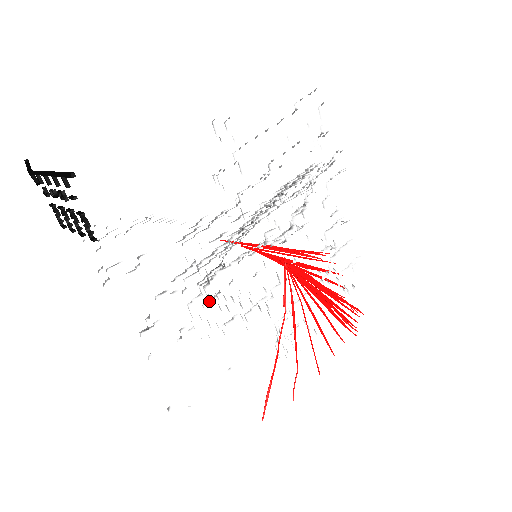
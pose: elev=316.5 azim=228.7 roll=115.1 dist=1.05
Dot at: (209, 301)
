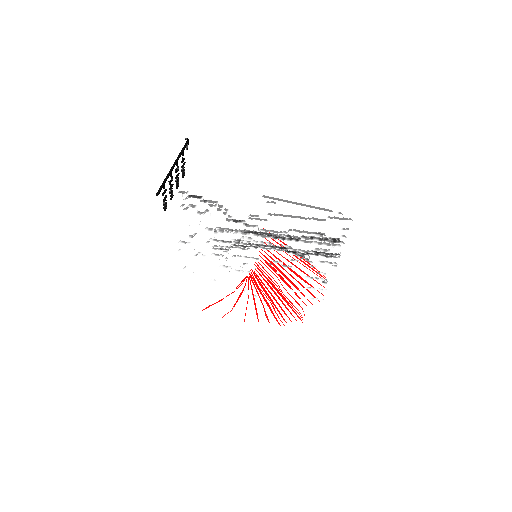
Dot at: (215, 255)
